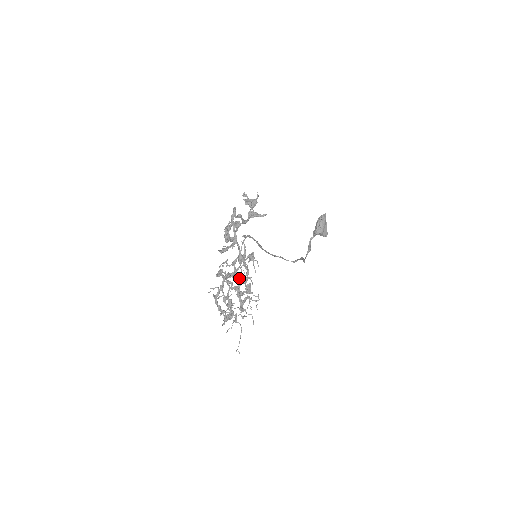
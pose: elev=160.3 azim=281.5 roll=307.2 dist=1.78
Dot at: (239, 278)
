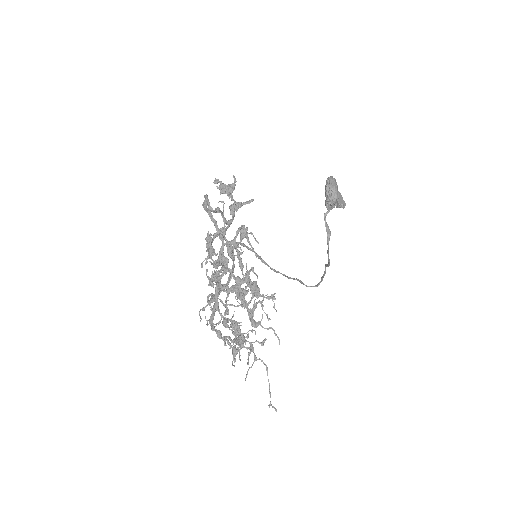
Dot at: (236, 277)
